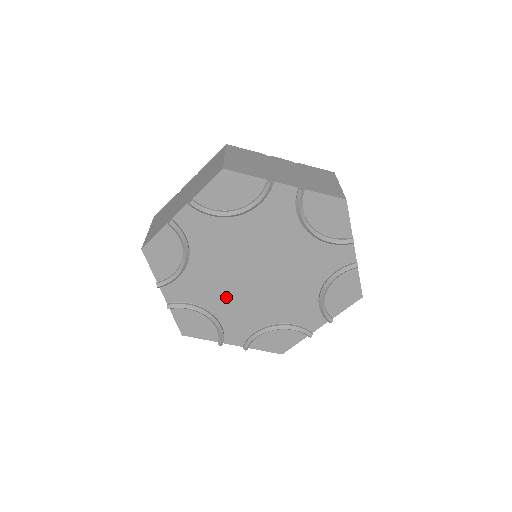
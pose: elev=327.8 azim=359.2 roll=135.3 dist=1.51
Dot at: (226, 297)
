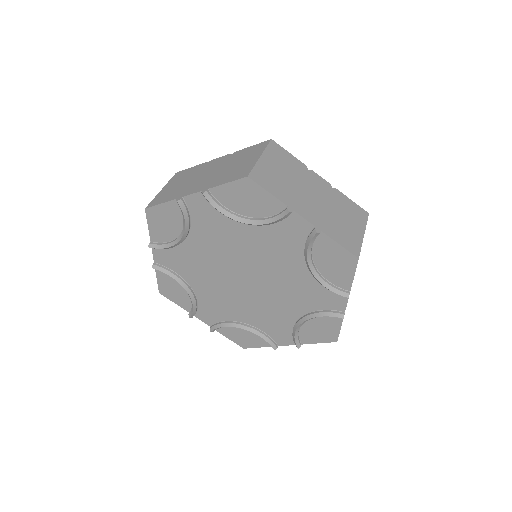
Dot at: (210, 283)
